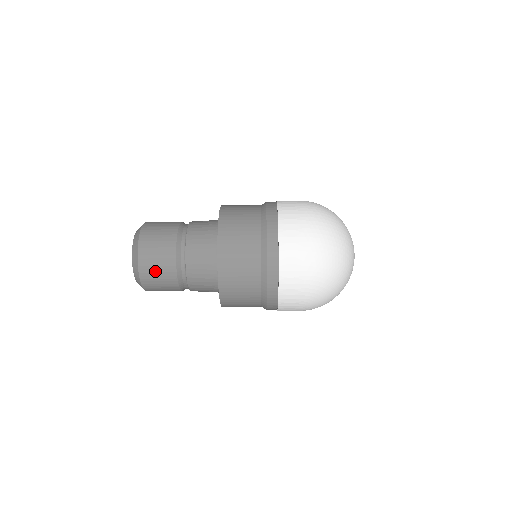
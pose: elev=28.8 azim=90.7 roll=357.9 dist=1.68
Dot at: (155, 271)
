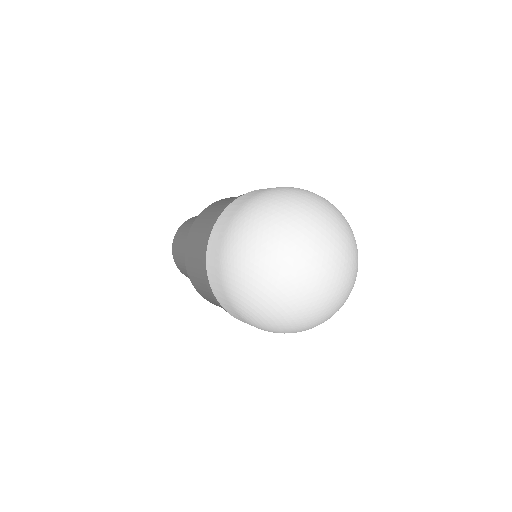
Dot at: (178, 257)
